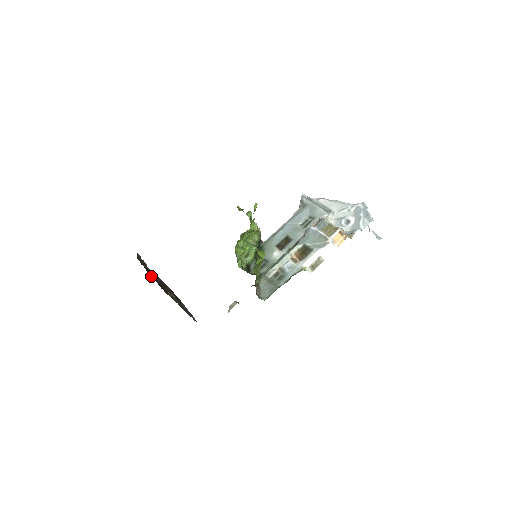
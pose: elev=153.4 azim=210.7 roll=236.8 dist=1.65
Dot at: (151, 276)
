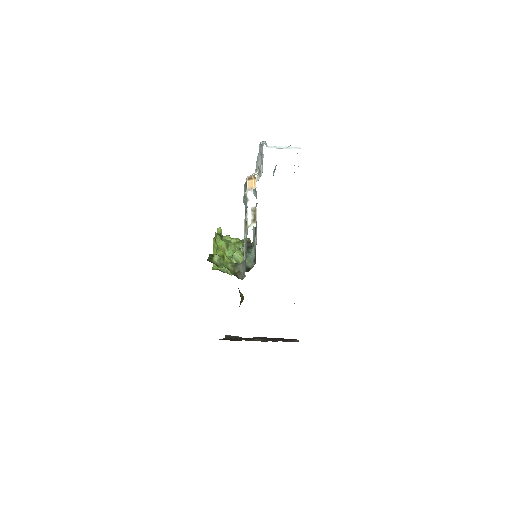
Dot at: occluded
